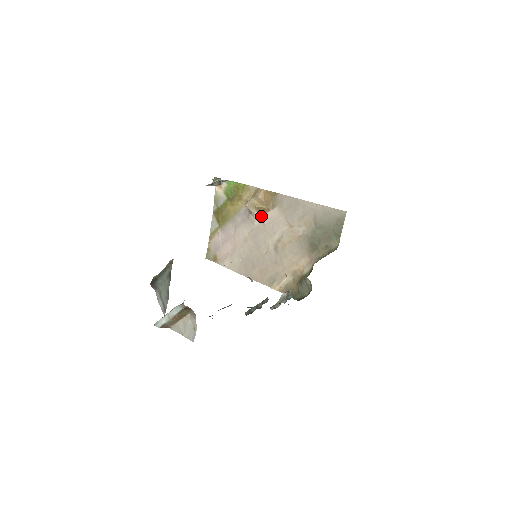
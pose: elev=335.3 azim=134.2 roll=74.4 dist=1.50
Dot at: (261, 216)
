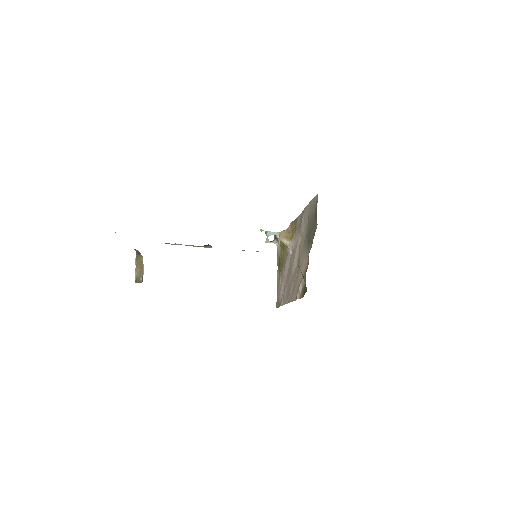
Dot at: (290, 243)
